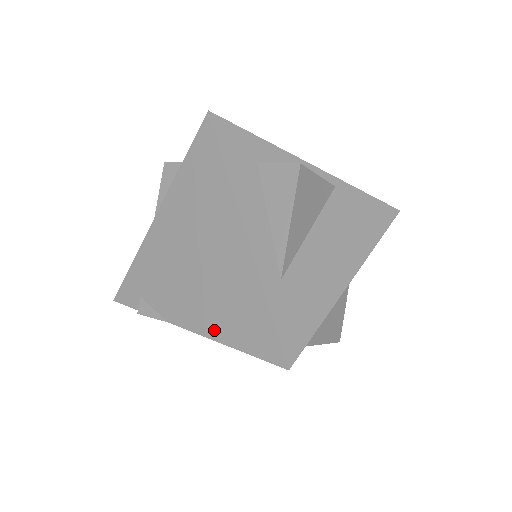
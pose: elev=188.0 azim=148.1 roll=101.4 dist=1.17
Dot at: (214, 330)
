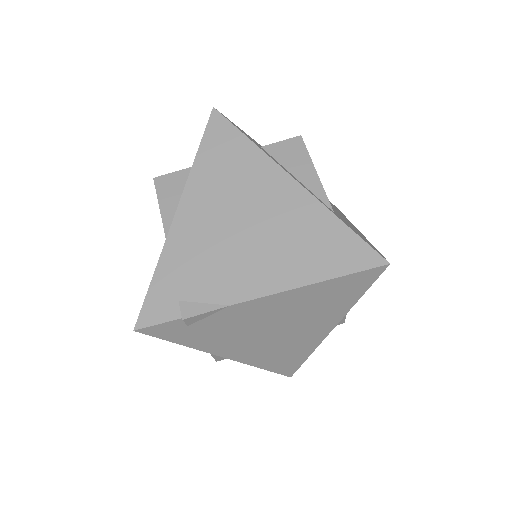
Dot at: (295, 277)
